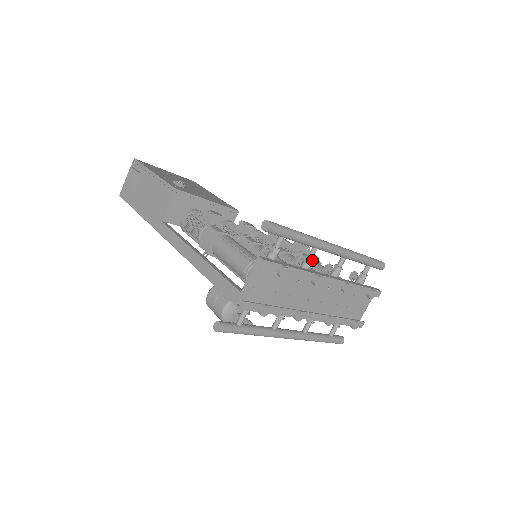
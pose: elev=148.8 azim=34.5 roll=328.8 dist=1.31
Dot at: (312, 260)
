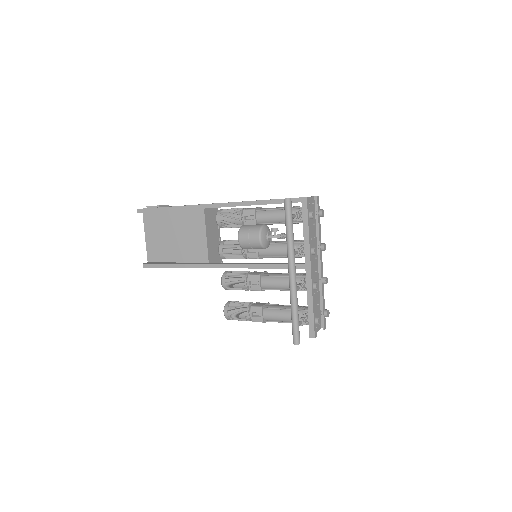
Dot at: occluded
